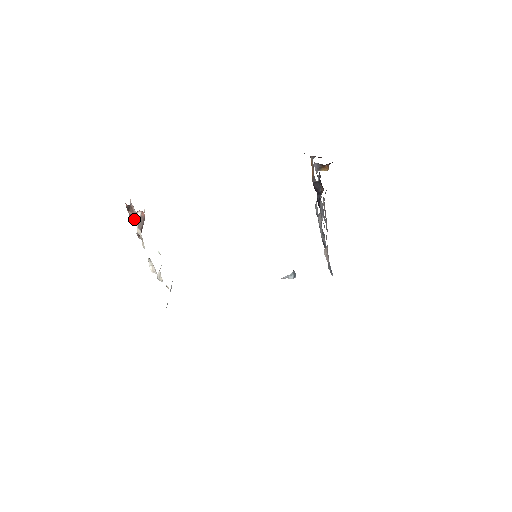
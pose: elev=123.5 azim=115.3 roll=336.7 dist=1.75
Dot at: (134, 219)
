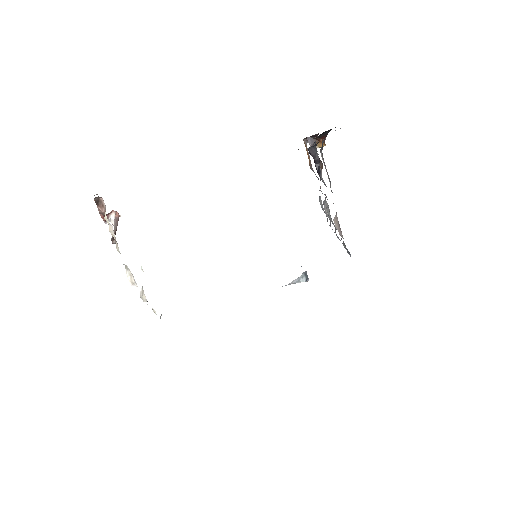
Dot at: occluded
